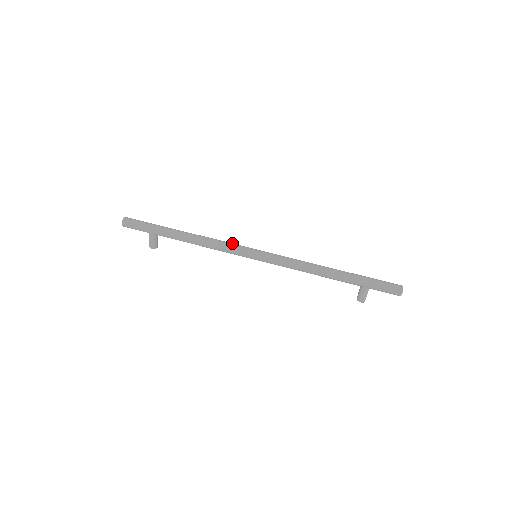
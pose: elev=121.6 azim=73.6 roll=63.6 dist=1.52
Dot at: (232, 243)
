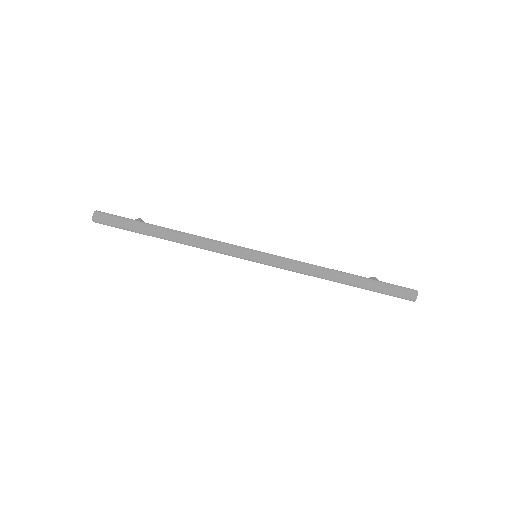
Dot at: (226, 247)
